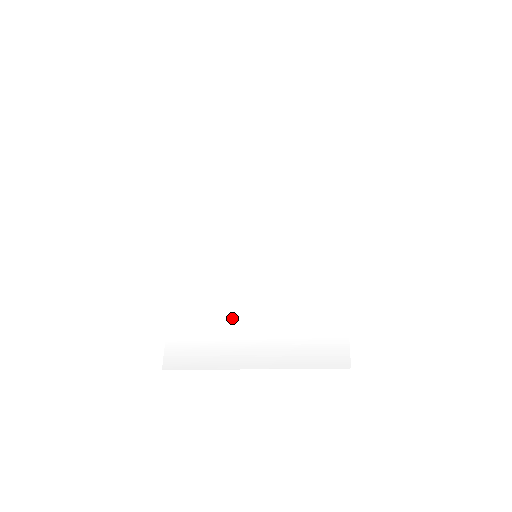
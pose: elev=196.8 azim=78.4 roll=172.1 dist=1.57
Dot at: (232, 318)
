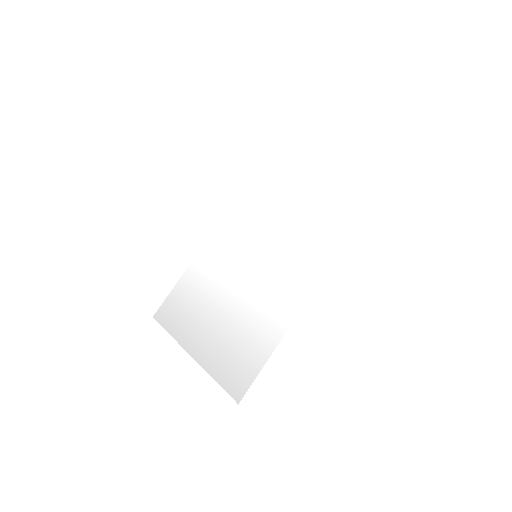
Dot at: (207, 302)
